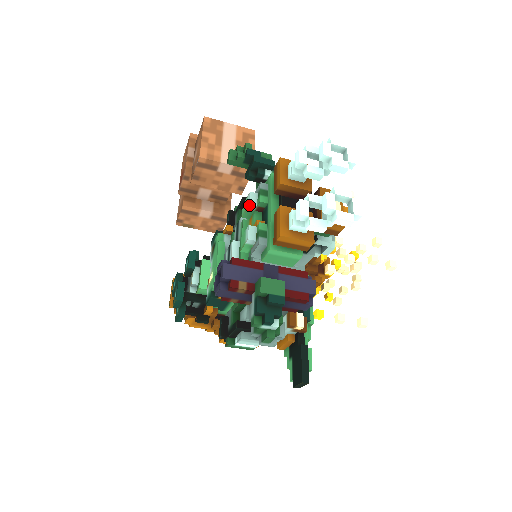
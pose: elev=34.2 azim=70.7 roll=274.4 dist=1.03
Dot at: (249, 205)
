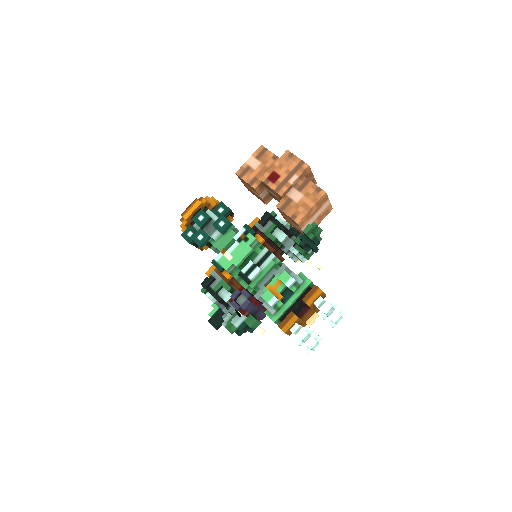
Dot at: (288, 287)
